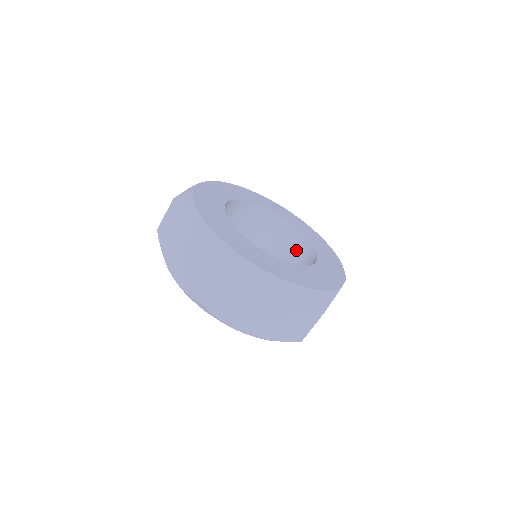
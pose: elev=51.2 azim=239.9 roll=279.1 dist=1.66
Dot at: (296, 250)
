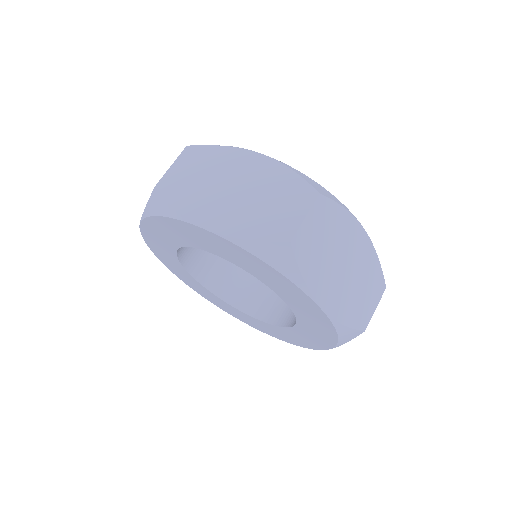
Dot at: occluded
